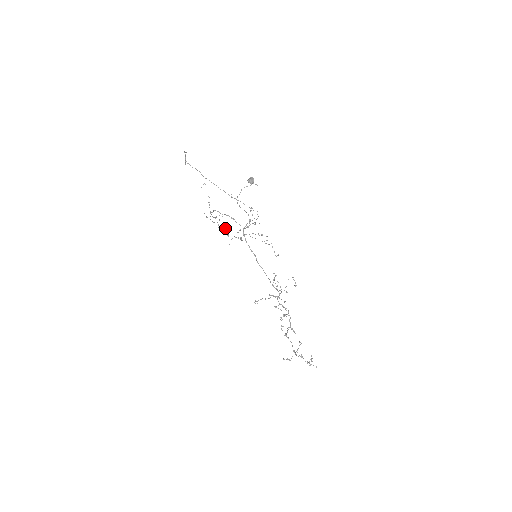
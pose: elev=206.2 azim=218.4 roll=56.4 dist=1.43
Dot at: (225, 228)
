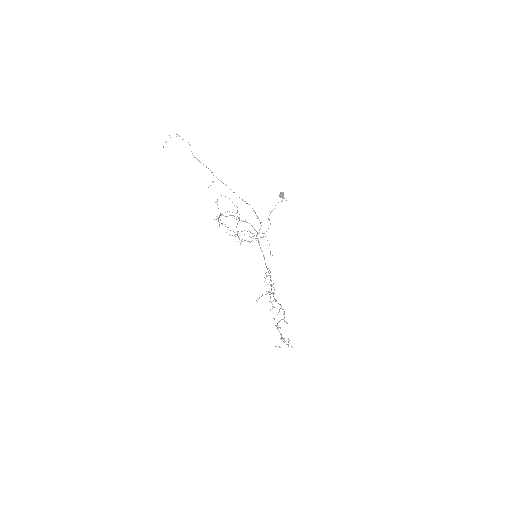
Dot at: occluded
